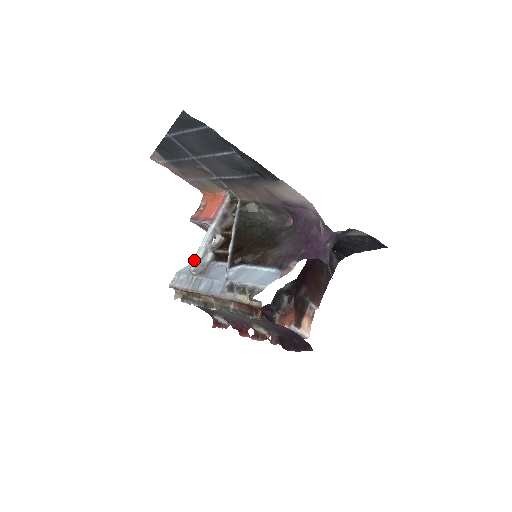
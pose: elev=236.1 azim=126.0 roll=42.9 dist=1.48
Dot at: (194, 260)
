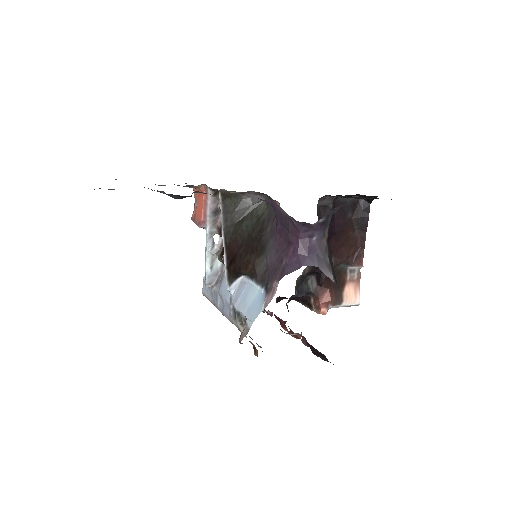
Dot at: (205, 273)
